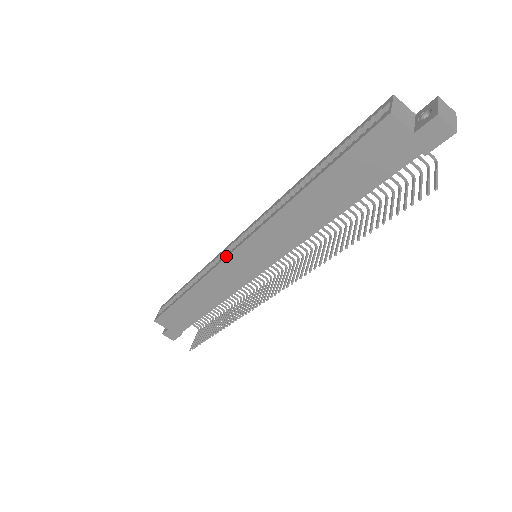
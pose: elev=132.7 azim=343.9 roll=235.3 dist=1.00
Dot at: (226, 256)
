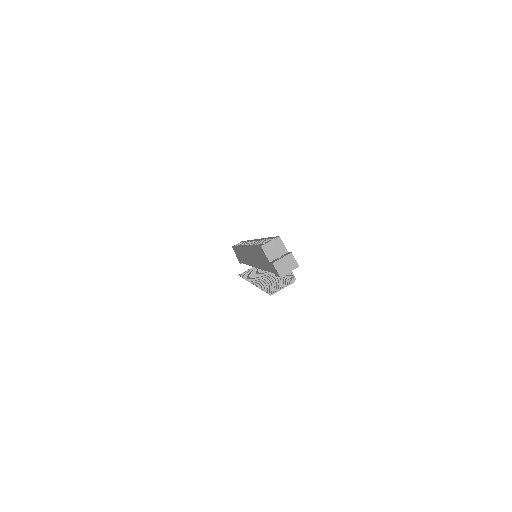
Dot at: occluded
